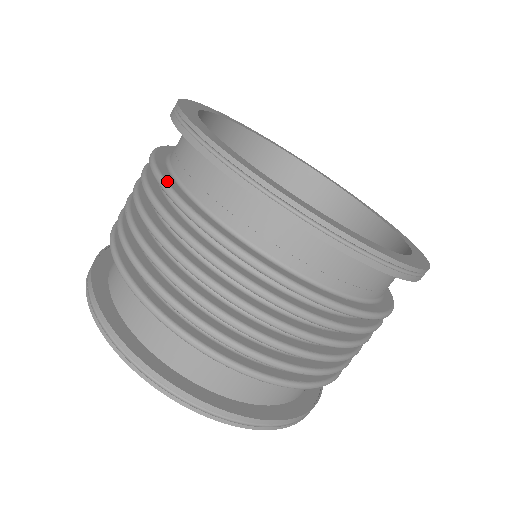
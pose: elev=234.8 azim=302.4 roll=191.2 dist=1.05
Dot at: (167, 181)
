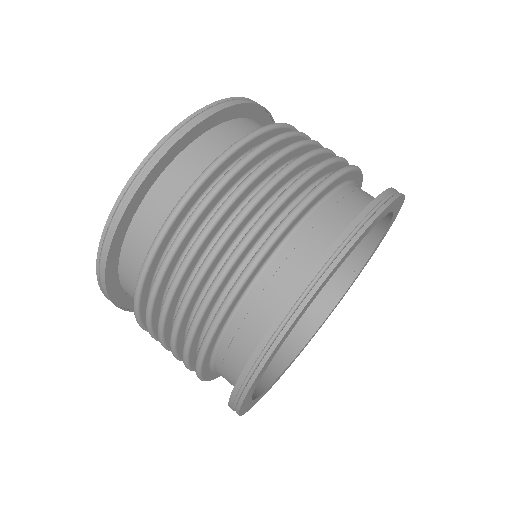
Dot at: (242, 289)
